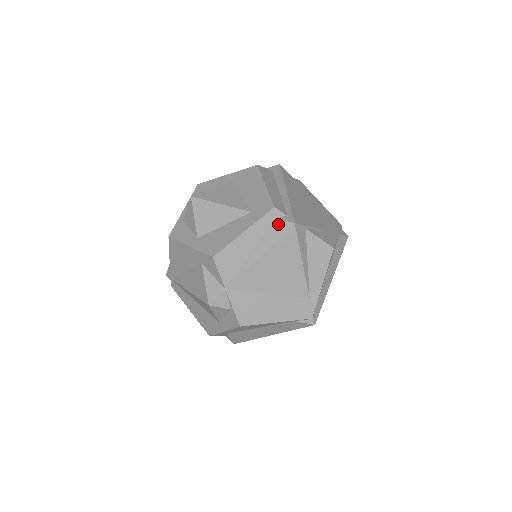
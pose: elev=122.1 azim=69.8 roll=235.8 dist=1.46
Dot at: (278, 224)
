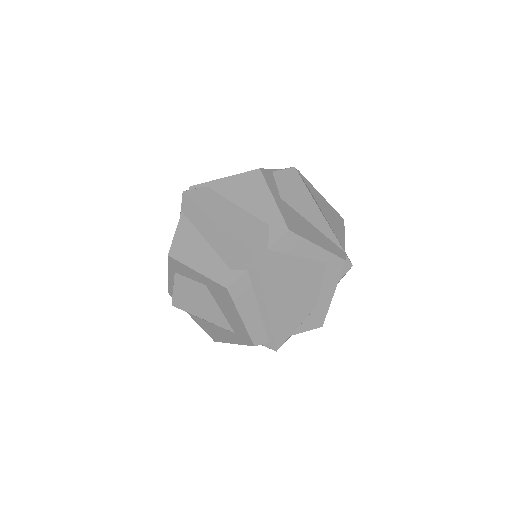
Dot at: occluded
